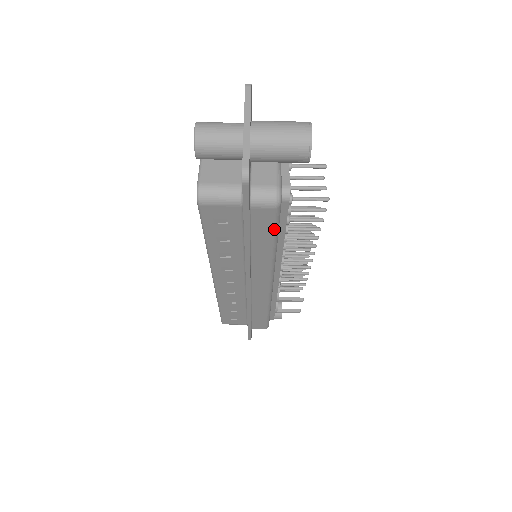
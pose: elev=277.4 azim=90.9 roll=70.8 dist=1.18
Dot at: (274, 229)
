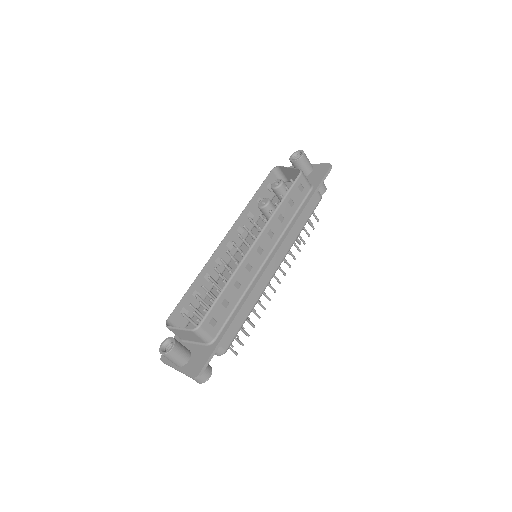
Dot at: occluded
